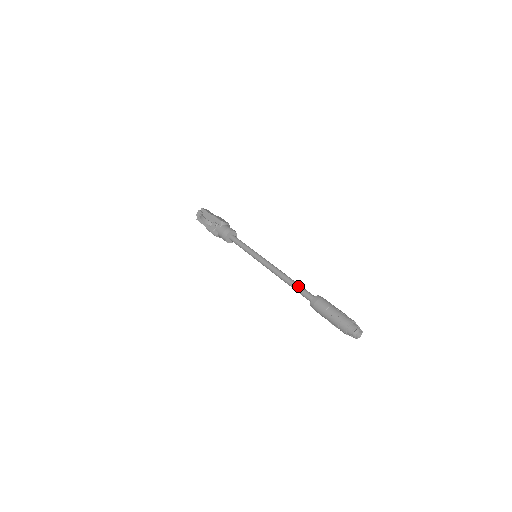
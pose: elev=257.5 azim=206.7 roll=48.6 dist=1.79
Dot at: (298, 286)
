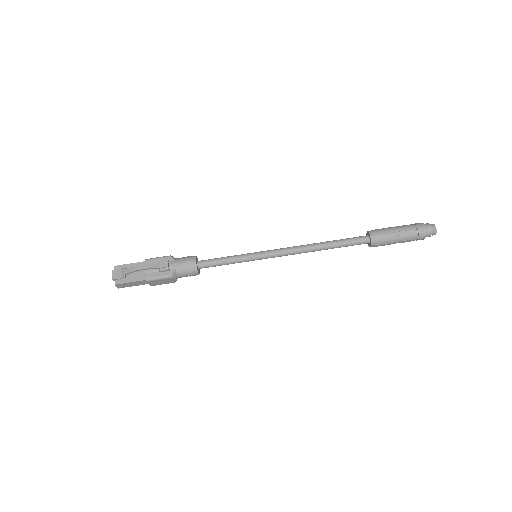
Dot at: (340, 239)
